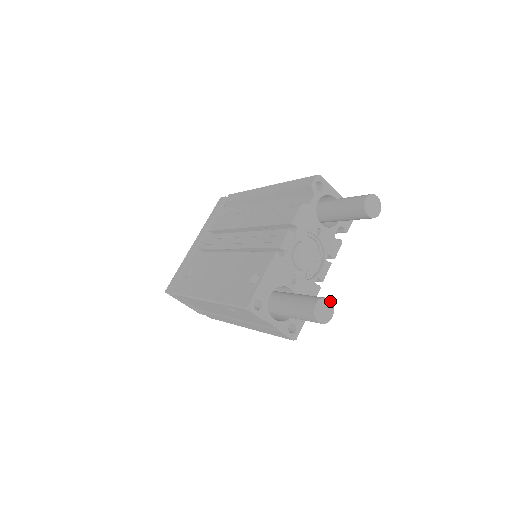
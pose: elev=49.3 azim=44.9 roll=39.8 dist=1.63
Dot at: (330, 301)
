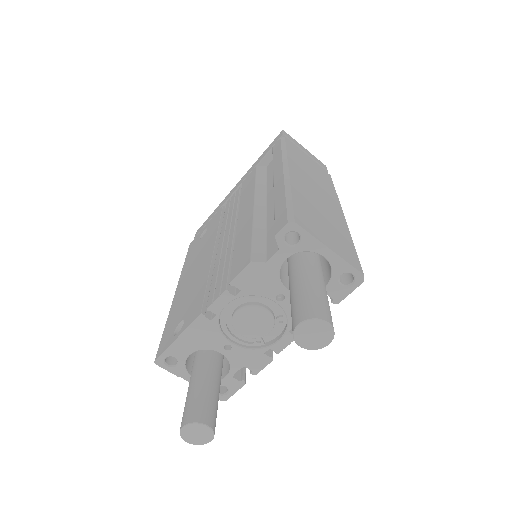
Dot at: (208, 427)
